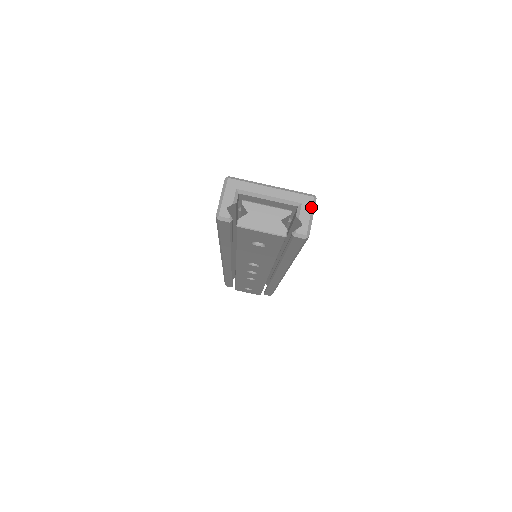
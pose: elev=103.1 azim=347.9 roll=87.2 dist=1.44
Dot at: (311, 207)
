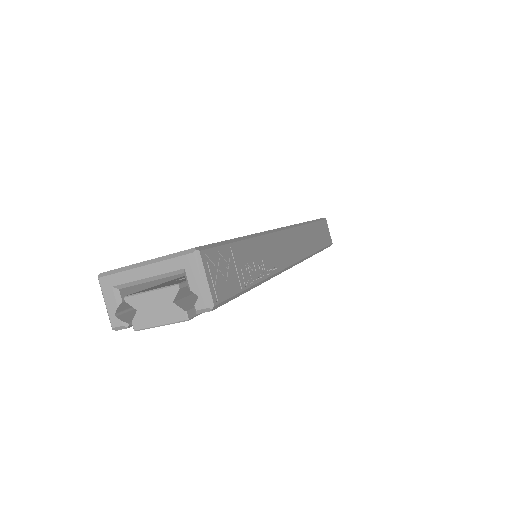
Dot at: (196, 268)
